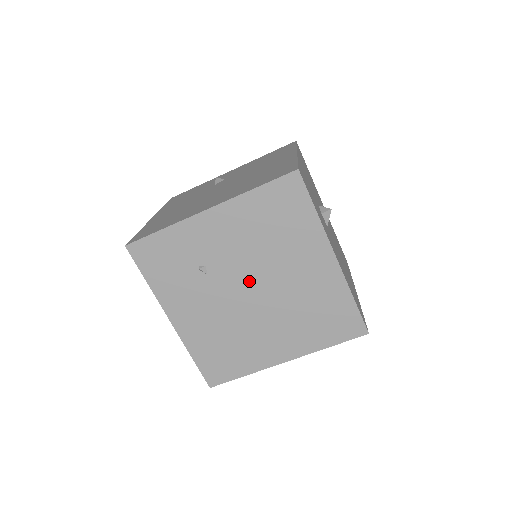
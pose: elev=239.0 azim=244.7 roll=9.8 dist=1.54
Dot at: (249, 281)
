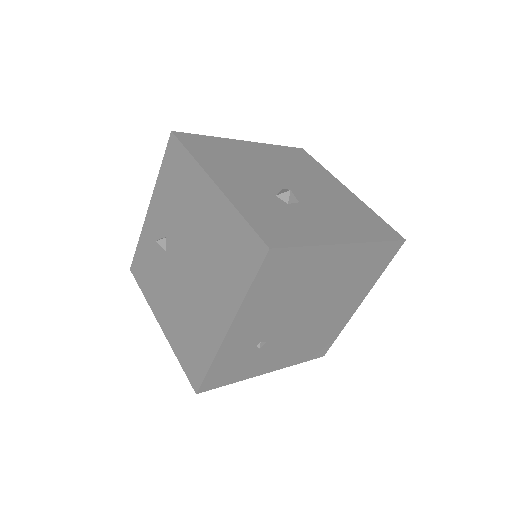
Dot at: (298, 314)
